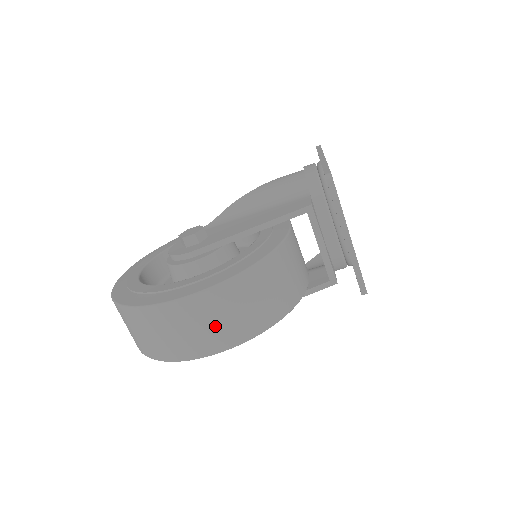
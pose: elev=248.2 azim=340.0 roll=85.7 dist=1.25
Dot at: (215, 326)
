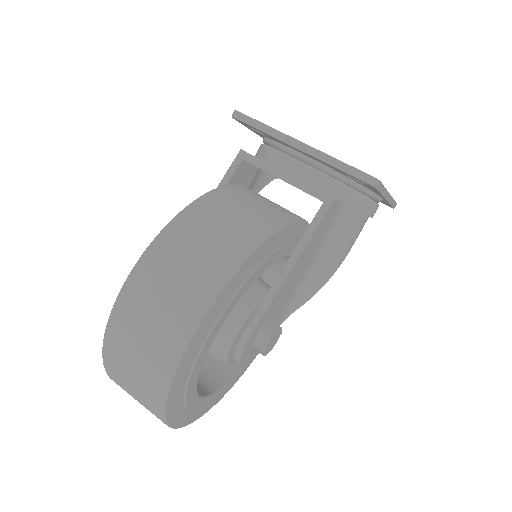
Dot at: (168, 300)
